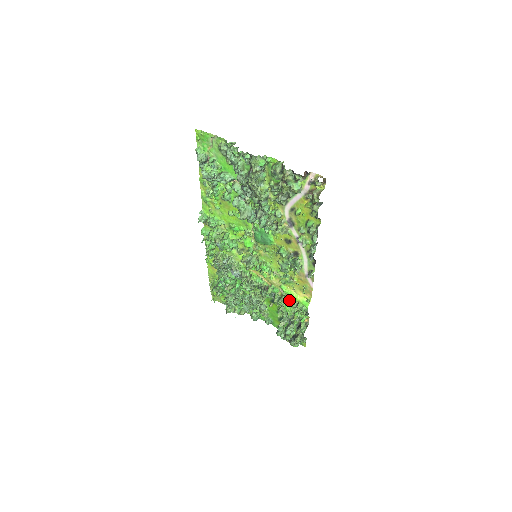
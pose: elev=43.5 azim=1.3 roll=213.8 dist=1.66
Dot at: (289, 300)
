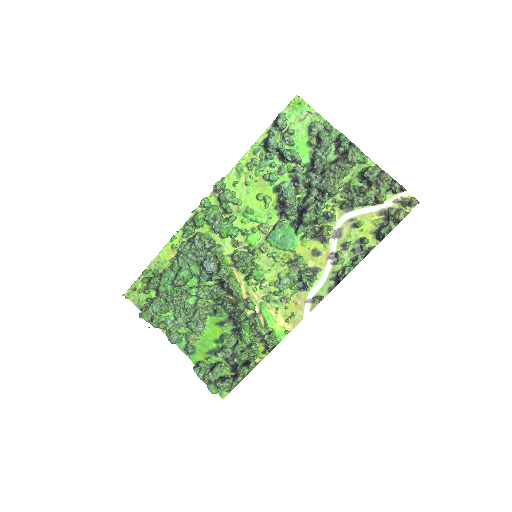
Dot at: (260, 324)
